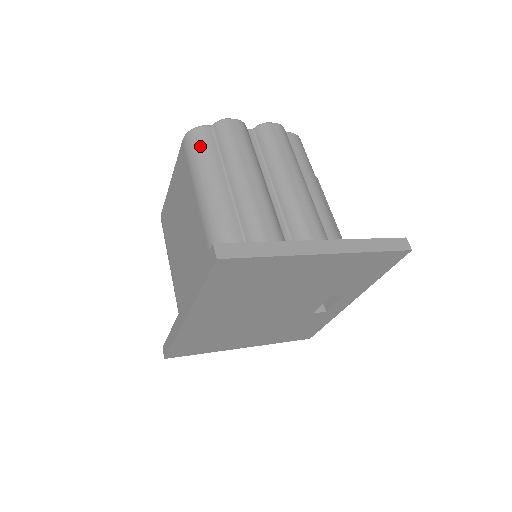
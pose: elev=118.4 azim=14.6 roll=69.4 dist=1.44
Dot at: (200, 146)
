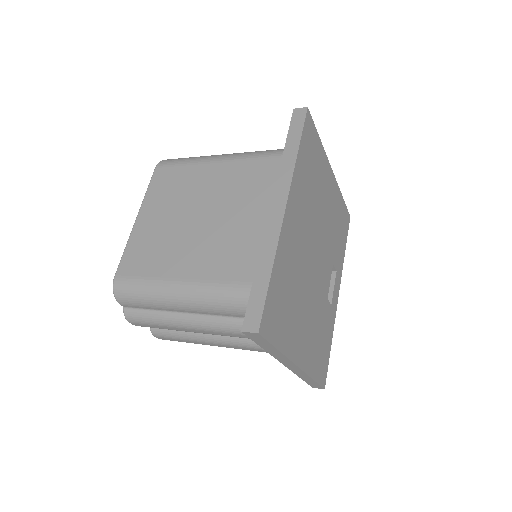
Dot at: occluded
